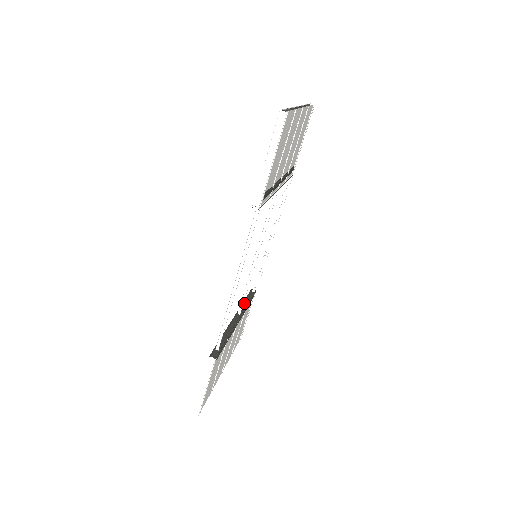
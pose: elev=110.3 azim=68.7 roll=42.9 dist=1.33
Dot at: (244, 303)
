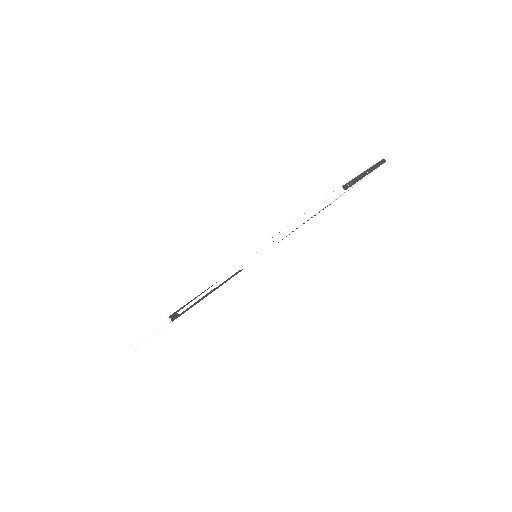
Dot at: occluded
